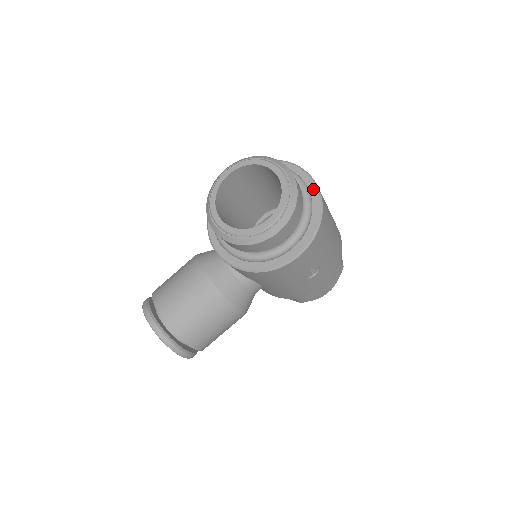
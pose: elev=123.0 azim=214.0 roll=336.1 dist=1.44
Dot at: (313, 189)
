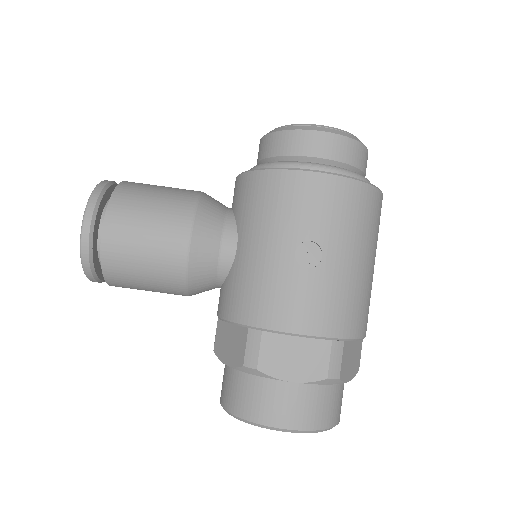
Dot at: occluded
